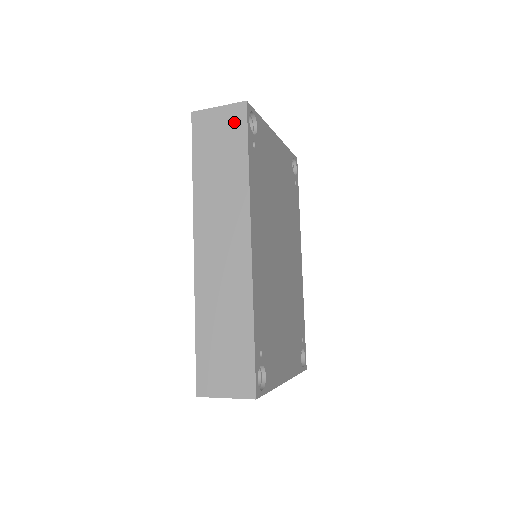
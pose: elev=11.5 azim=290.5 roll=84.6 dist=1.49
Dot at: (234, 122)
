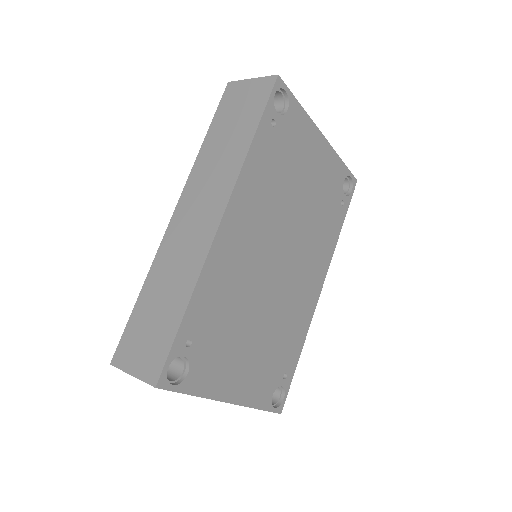
Dot at: (259, 94)
